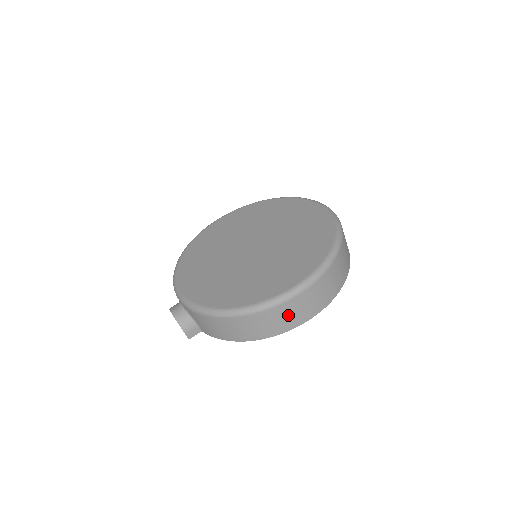
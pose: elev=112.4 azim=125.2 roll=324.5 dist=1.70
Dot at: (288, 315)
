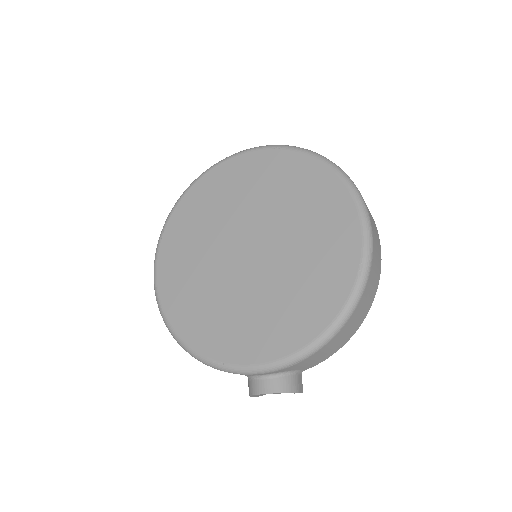
Dot at: (376, 262)
